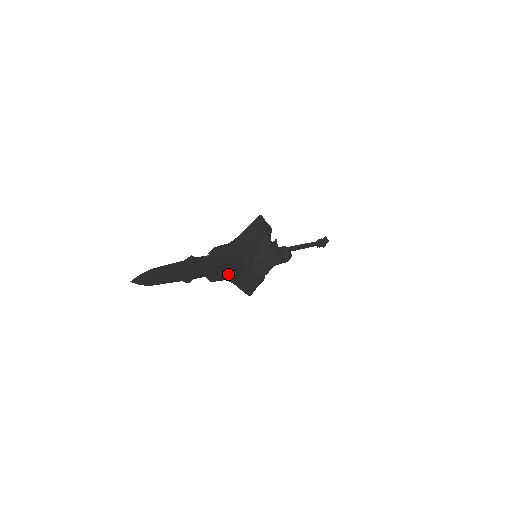
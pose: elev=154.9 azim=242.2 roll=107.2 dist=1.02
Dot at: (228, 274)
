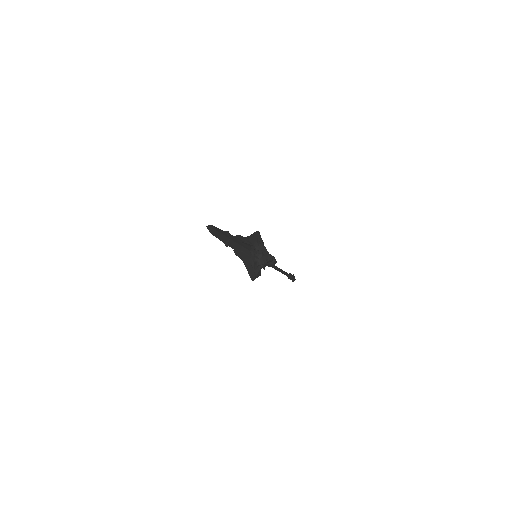
Dot at: (244, 254)
